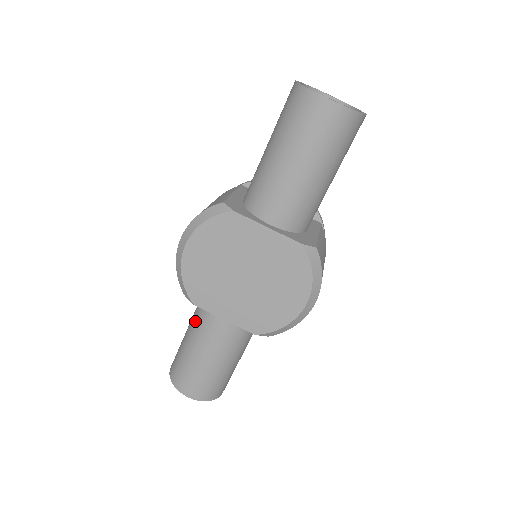
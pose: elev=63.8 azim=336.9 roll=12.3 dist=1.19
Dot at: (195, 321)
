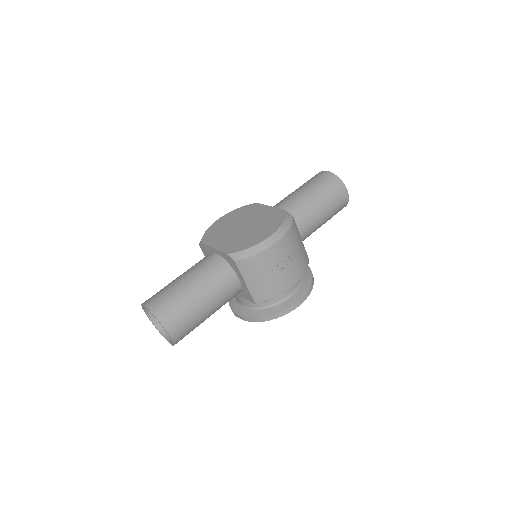
Dot at: occluded
